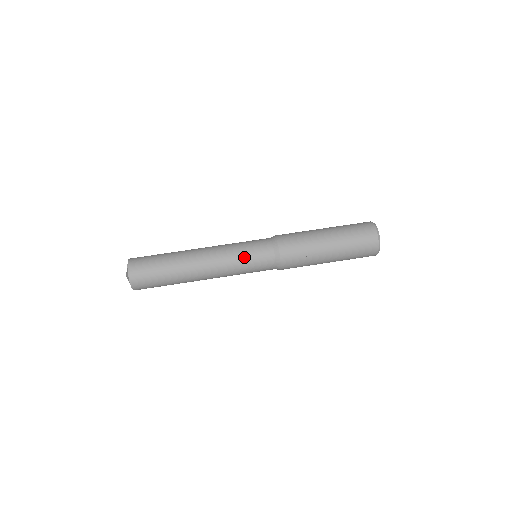
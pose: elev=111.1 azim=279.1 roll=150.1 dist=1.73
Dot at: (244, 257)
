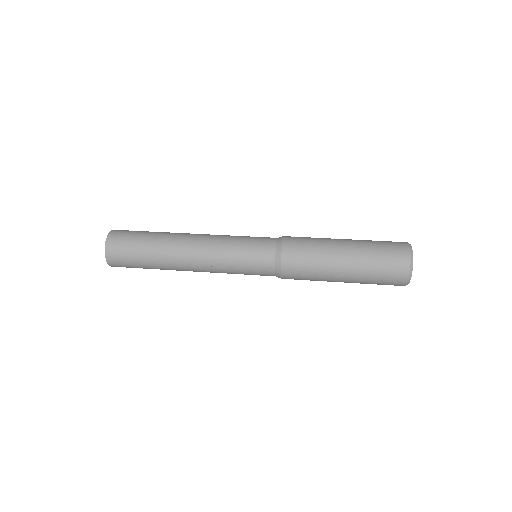
Dot at: (242, 236)
